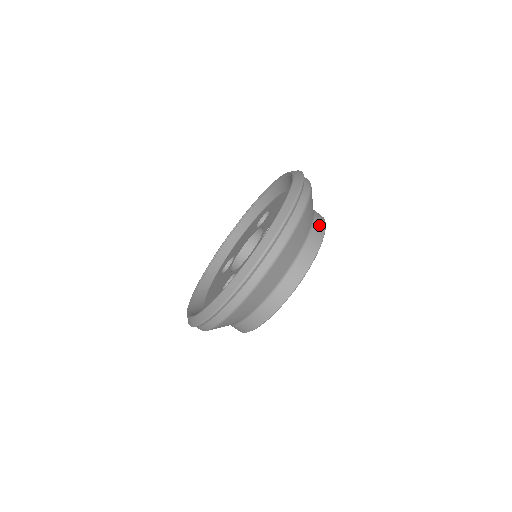
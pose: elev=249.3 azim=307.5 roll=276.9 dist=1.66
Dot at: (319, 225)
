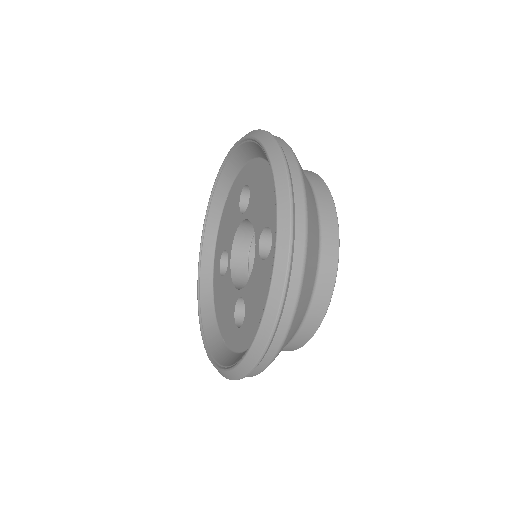
Dot at: (327, 210)
